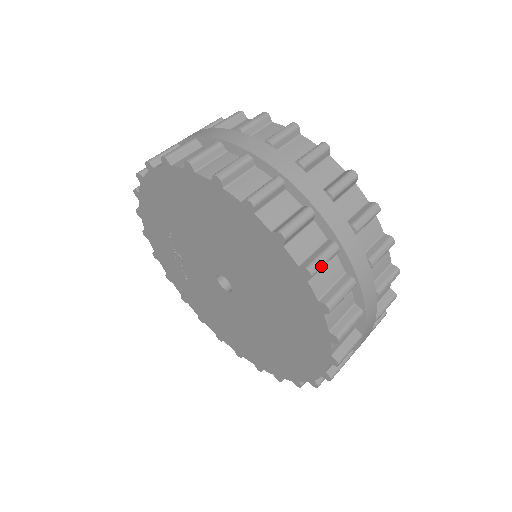
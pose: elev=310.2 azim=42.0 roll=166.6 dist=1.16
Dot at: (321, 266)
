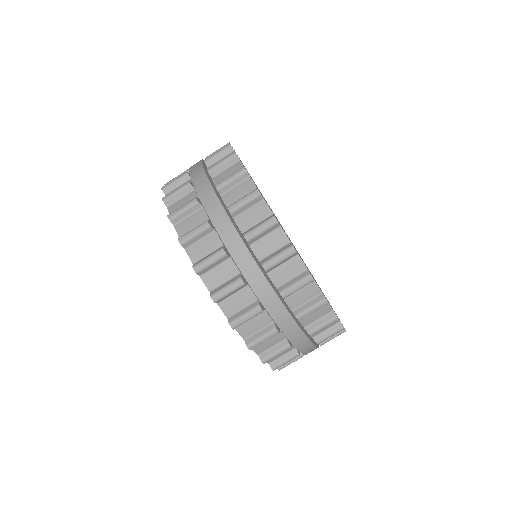
Dot at: occluded
